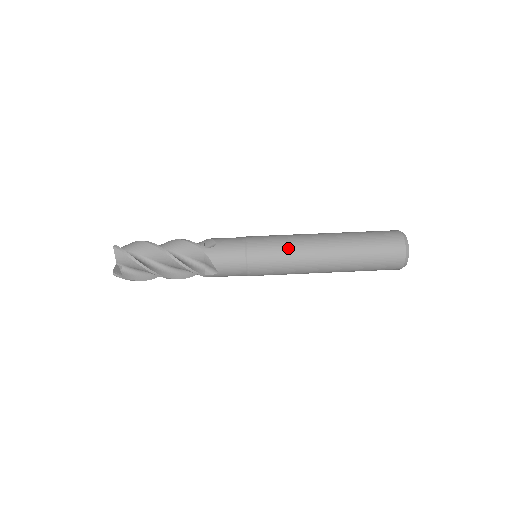
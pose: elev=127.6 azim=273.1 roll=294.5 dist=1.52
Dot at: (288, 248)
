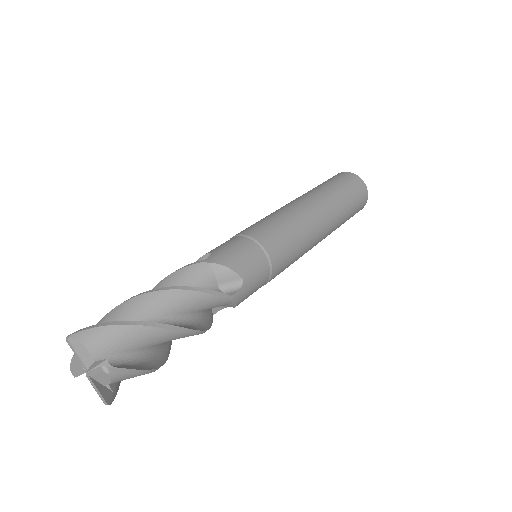
Dot at: (282, 216)
